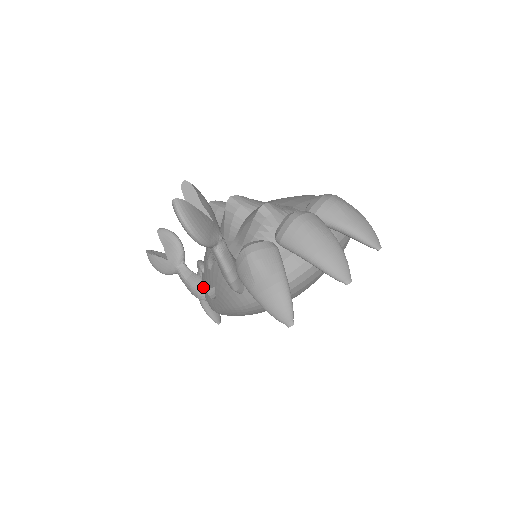
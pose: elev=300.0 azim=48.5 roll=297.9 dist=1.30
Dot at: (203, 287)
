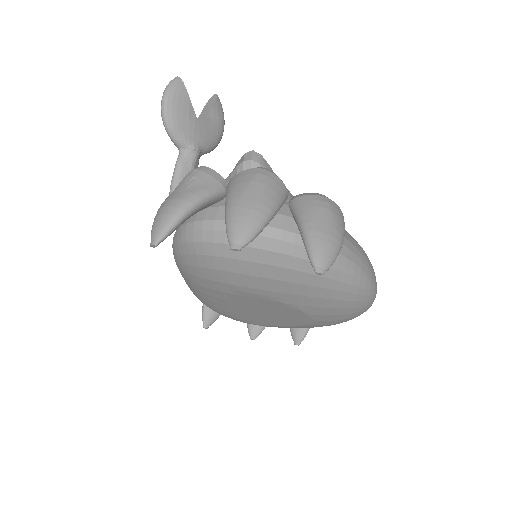
Dot at: occluded
